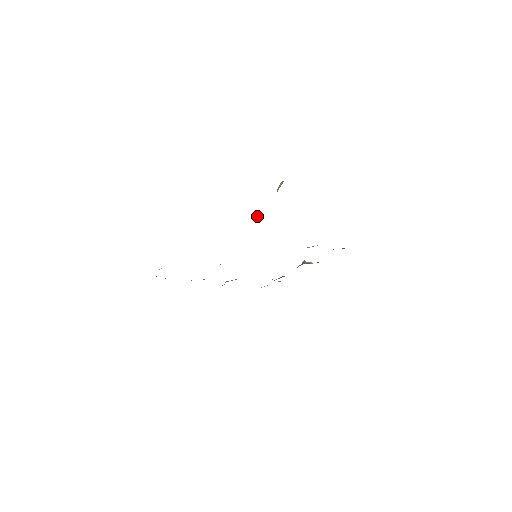
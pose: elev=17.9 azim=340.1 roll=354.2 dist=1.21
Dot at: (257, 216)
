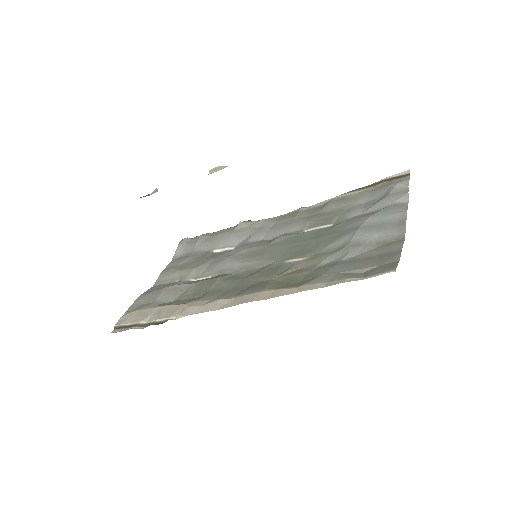
Dot at: occluded
